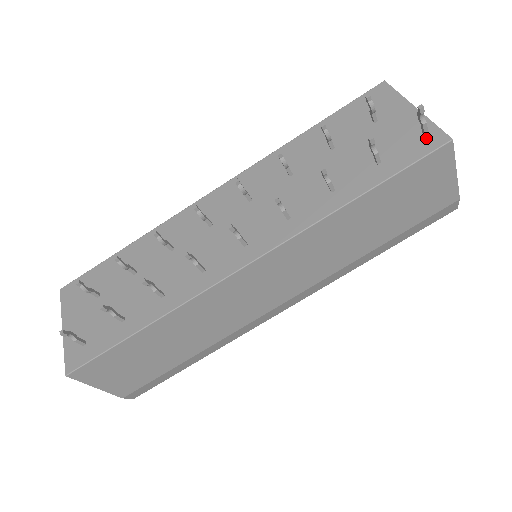
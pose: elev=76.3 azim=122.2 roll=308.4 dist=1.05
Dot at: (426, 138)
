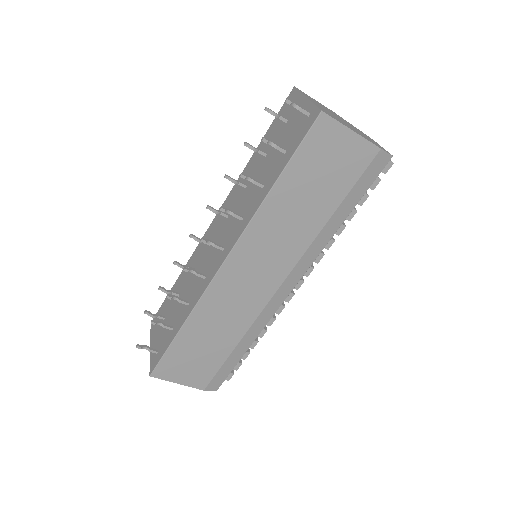
Dot at: (309, 118)
